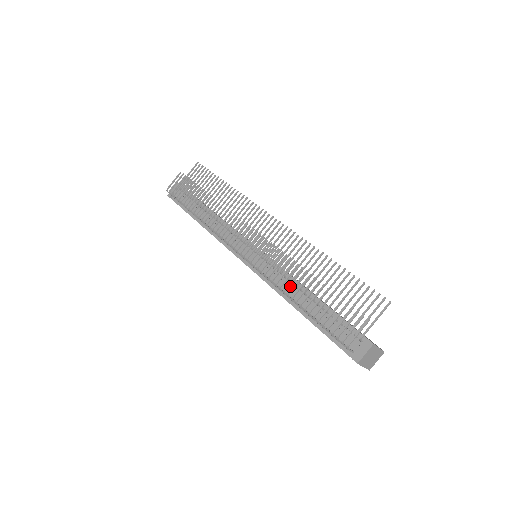
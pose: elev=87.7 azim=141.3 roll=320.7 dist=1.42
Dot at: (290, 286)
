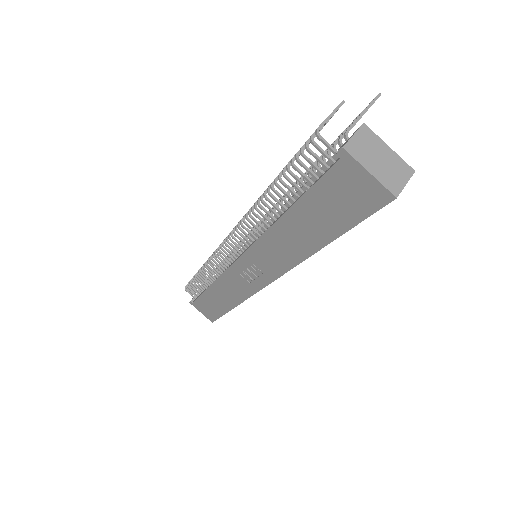
Dot at: occluded
